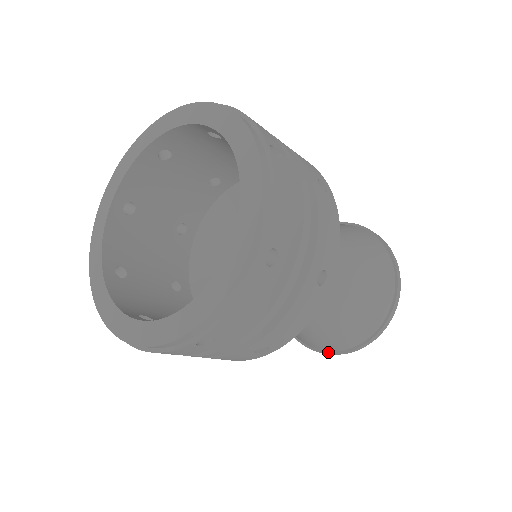
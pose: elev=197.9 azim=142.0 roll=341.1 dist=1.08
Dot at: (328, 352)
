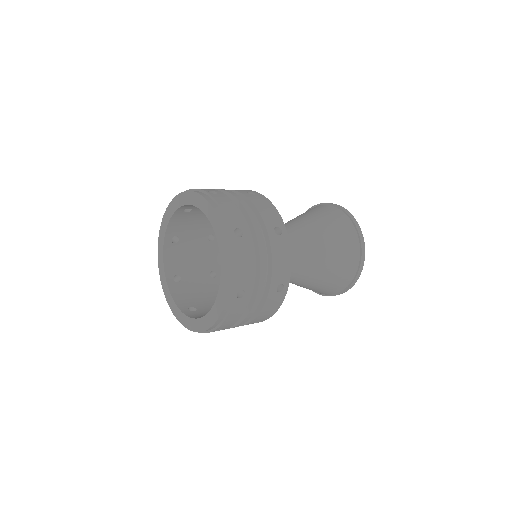
Dot at: (348, 286)
